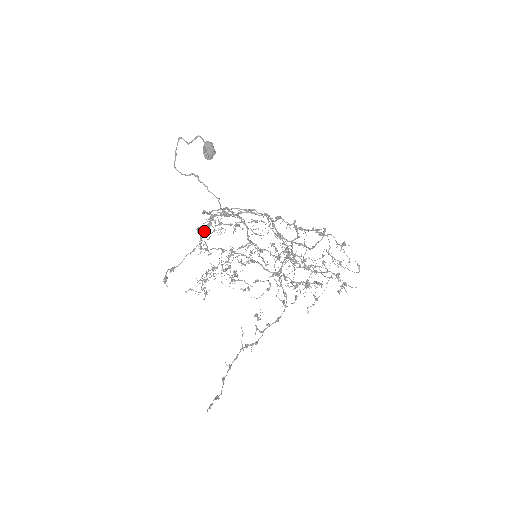
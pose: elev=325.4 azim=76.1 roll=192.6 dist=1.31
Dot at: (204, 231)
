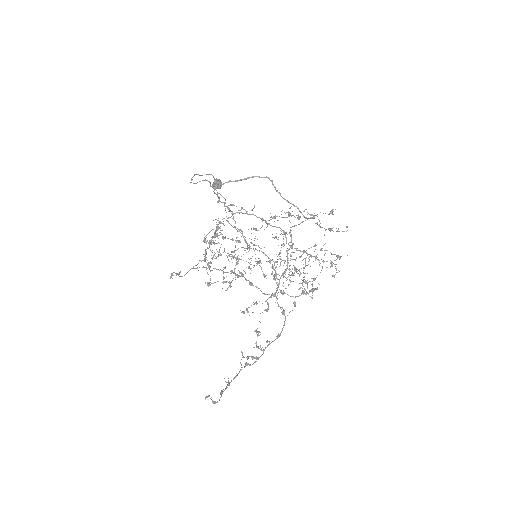
Dot at: (209, 243)
